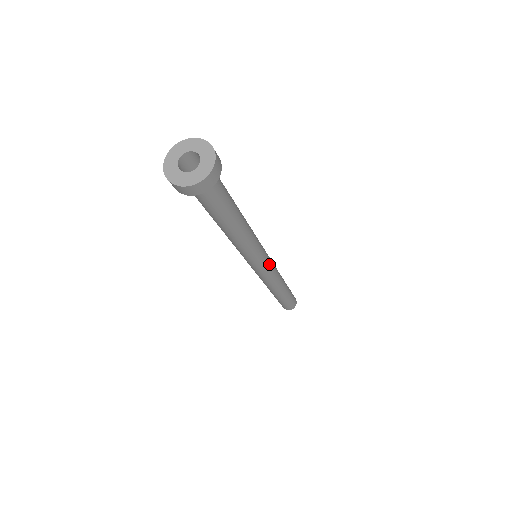
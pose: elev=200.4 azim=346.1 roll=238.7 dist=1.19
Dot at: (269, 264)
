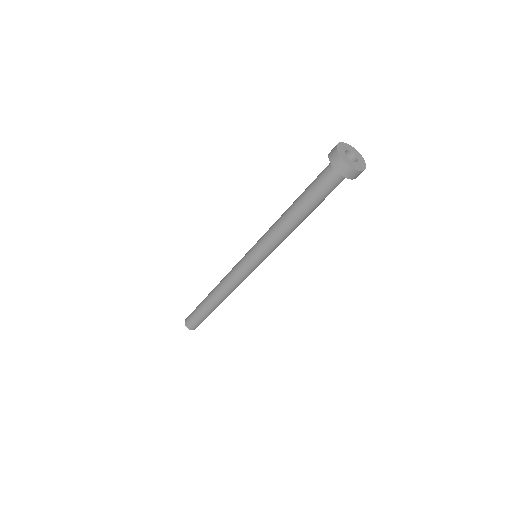
Dot at: occluded
